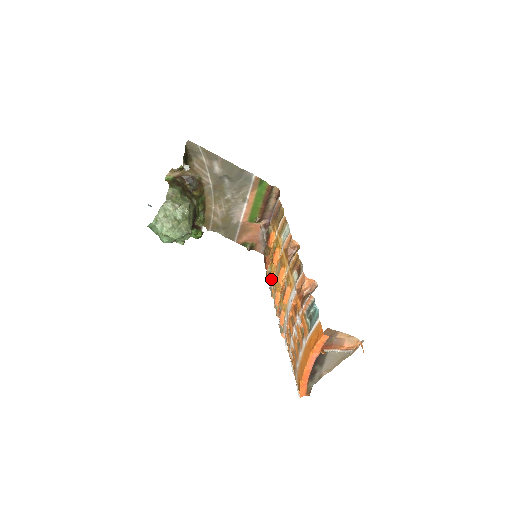
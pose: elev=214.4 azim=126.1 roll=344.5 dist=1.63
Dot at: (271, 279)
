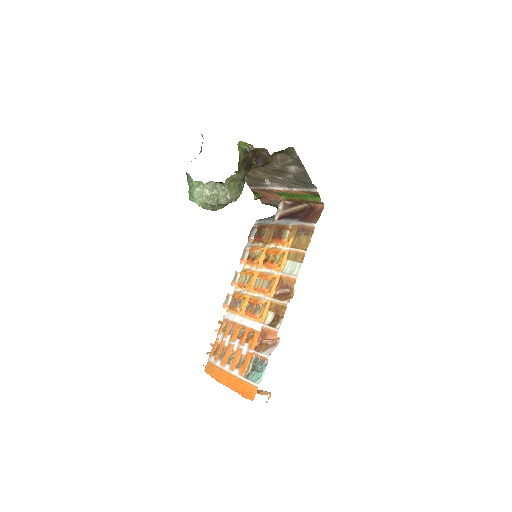
Dot at: (251, 261)
